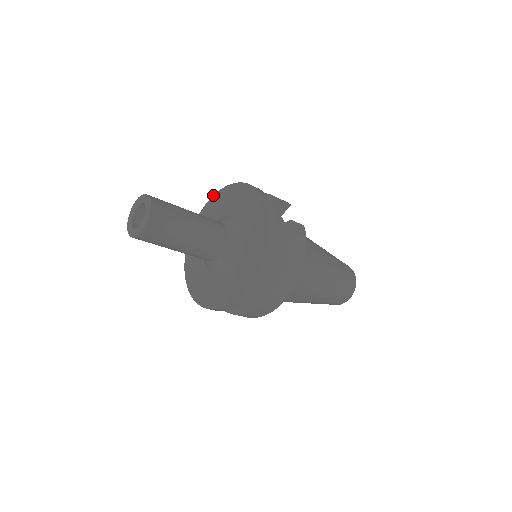
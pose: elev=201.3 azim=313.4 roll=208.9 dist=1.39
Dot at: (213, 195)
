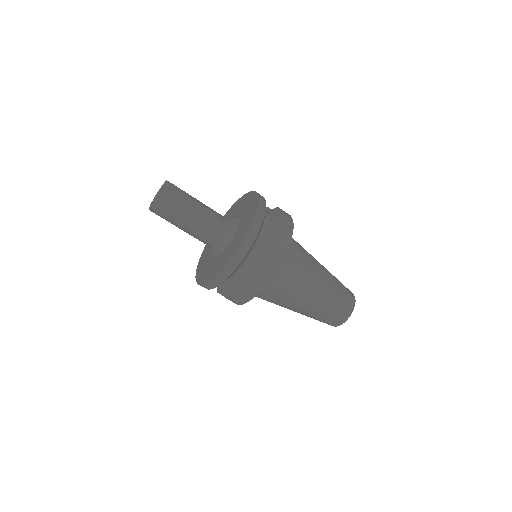
Dot at: occluded
